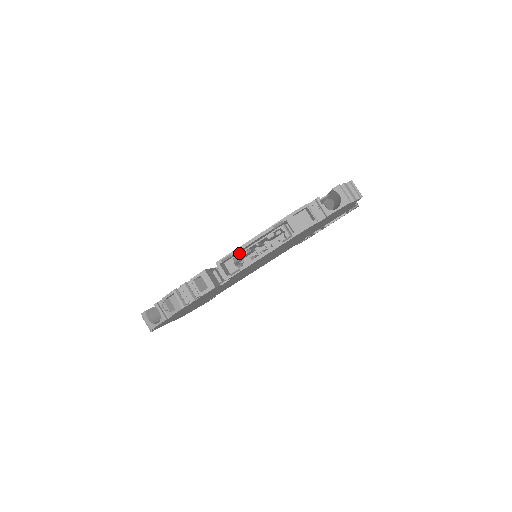
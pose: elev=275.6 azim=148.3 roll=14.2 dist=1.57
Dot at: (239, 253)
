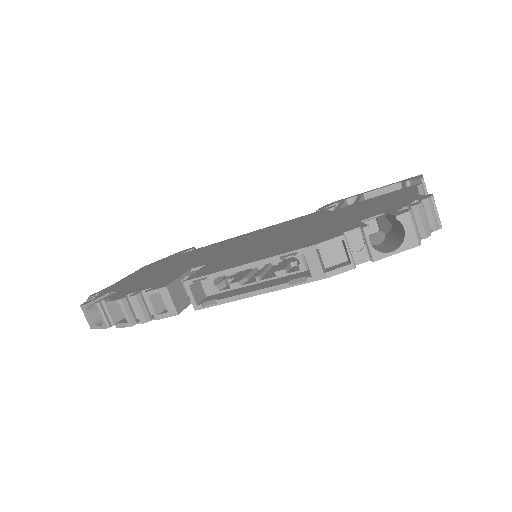
Dot at: occluded
